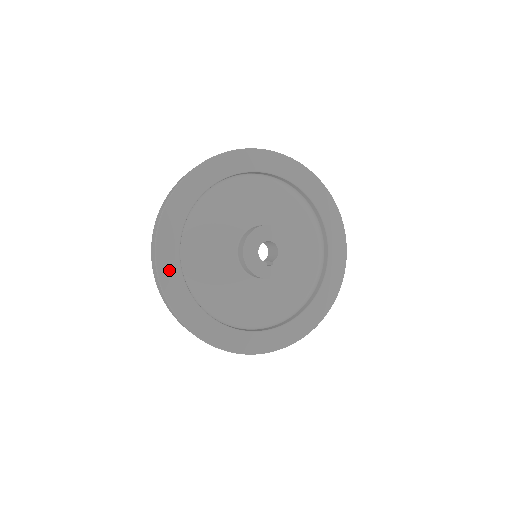
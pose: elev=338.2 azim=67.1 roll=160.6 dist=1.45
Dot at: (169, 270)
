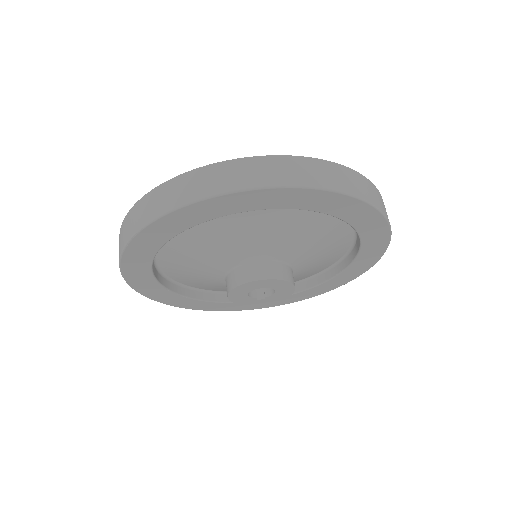
Dot at: (140, 280)
